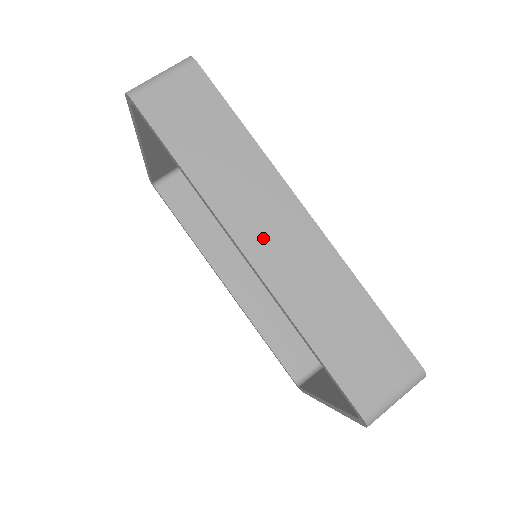
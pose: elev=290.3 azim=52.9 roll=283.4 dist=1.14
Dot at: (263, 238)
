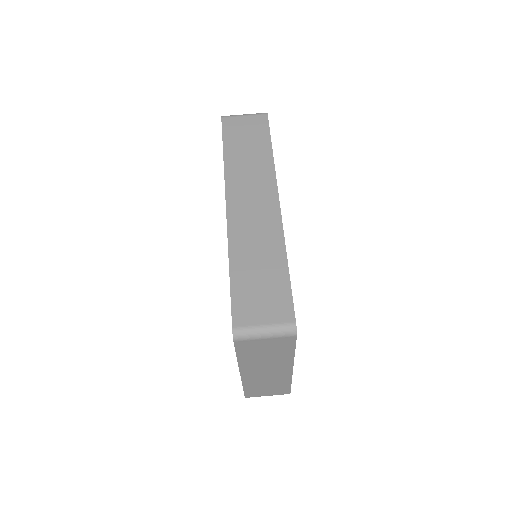
Dot at: (243, 203)
